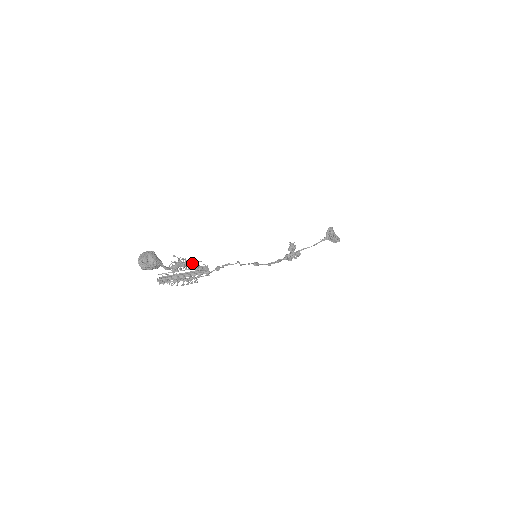
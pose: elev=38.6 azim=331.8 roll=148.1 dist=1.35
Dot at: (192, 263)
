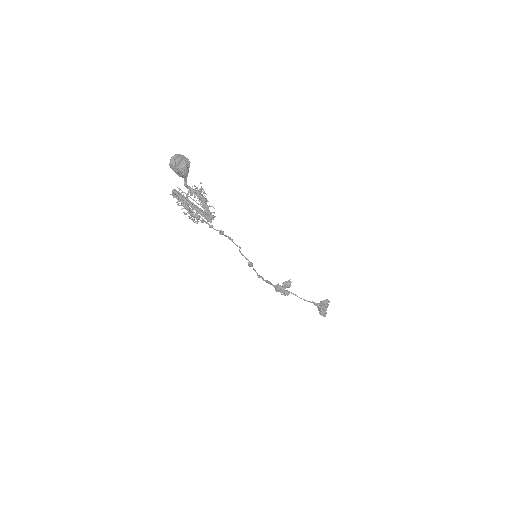
Dot at: occluded
